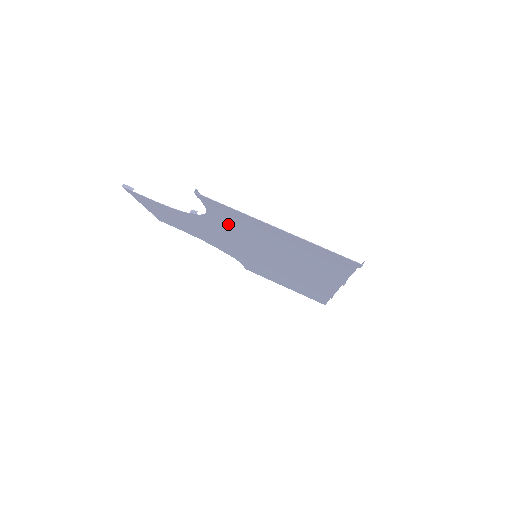
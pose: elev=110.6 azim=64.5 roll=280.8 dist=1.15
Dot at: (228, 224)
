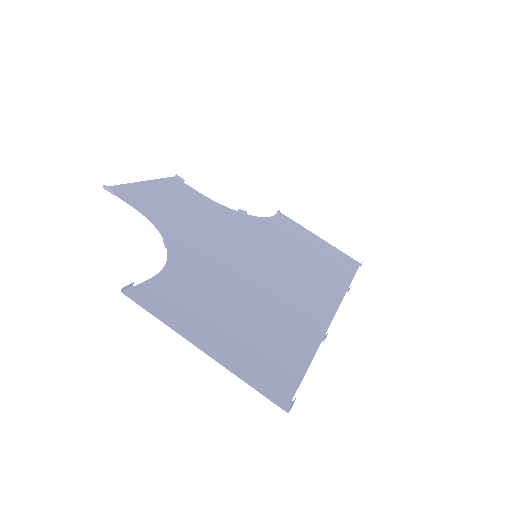
Dot at: (189, 278)
